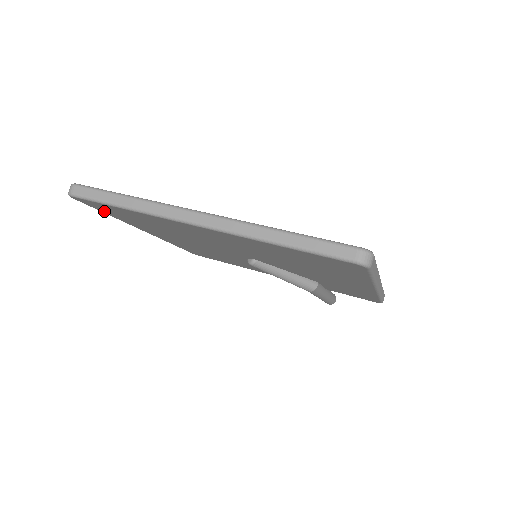
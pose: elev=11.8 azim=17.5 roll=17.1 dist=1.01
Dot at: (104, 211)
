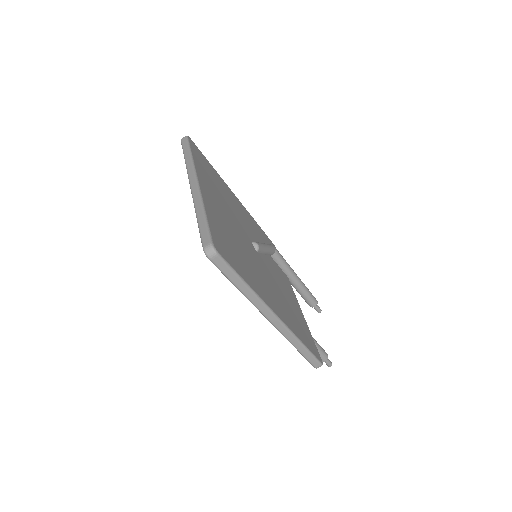
Dot at: occluded
